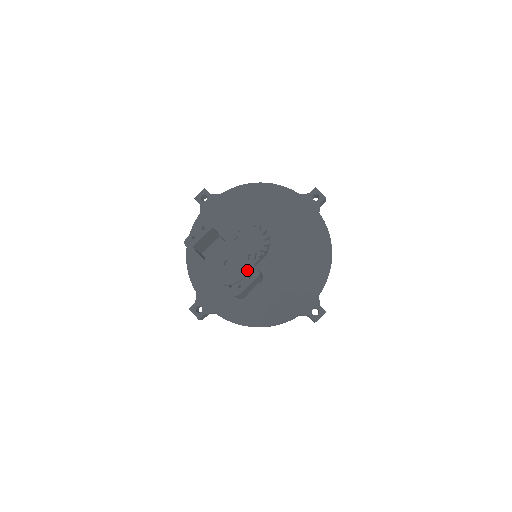
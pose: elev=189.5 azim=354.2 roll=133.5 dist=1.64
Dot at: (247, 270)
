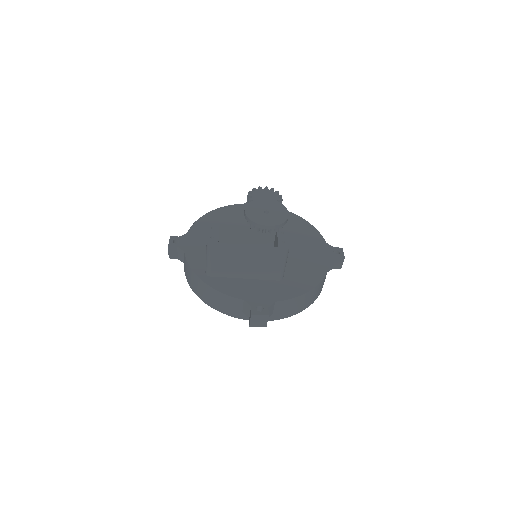
Dot at: (285, 209)
